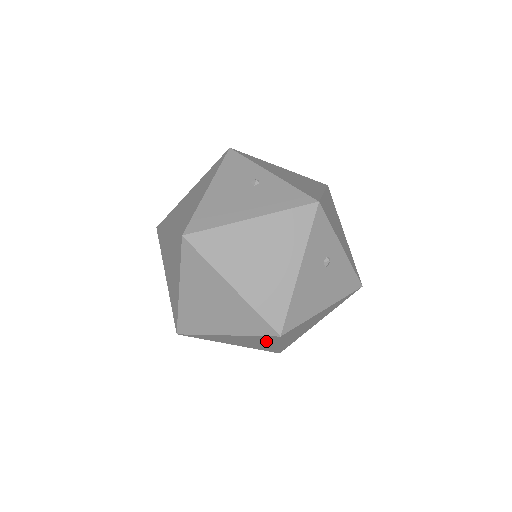
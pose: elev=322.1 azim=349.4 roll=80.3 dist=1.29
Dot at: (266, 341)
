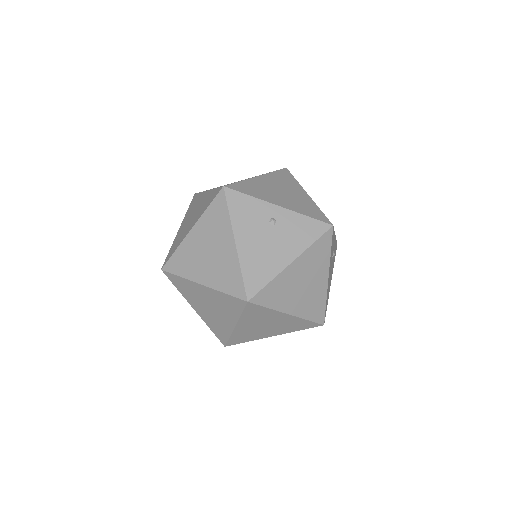
Dot at: occluded
